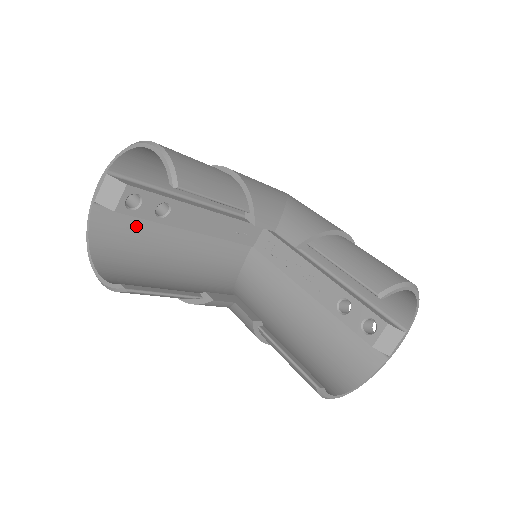
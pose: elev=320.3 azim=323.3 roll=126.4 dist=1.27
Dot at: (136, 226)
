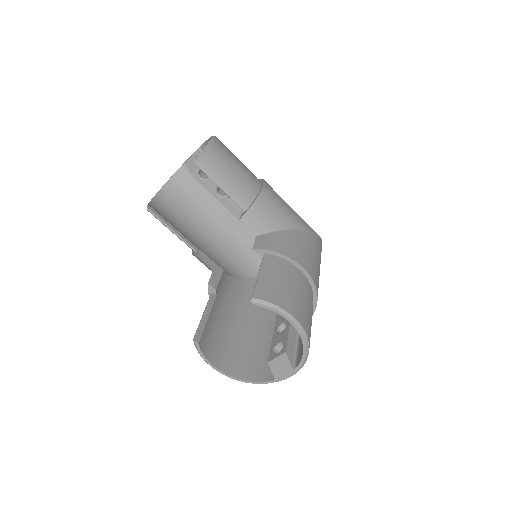
Dot at: (205, 193)
